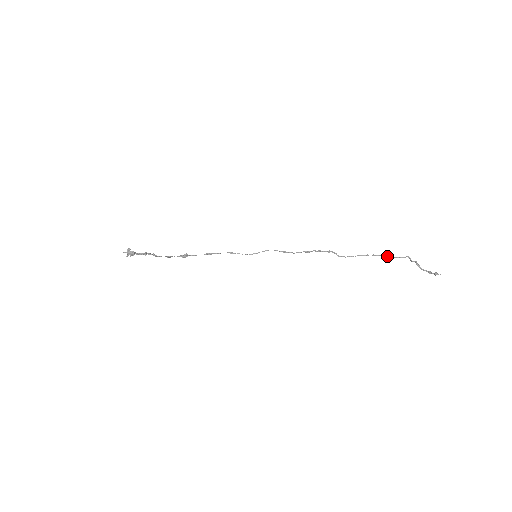
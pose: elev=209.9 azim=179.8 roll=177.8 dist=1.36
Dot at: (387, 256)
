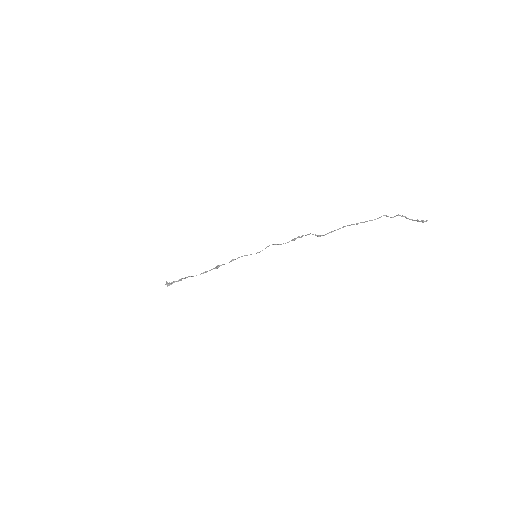
Dot at: (361, 222)
